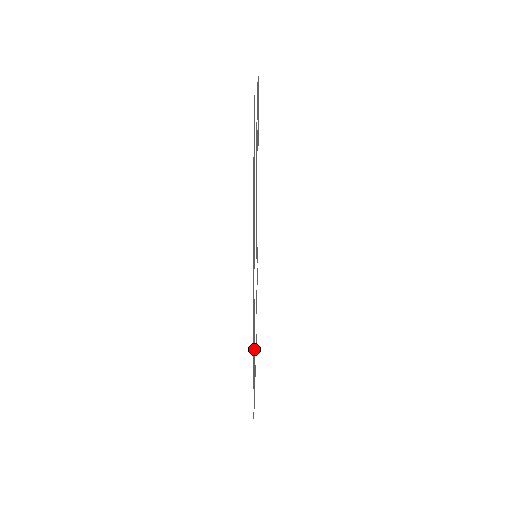
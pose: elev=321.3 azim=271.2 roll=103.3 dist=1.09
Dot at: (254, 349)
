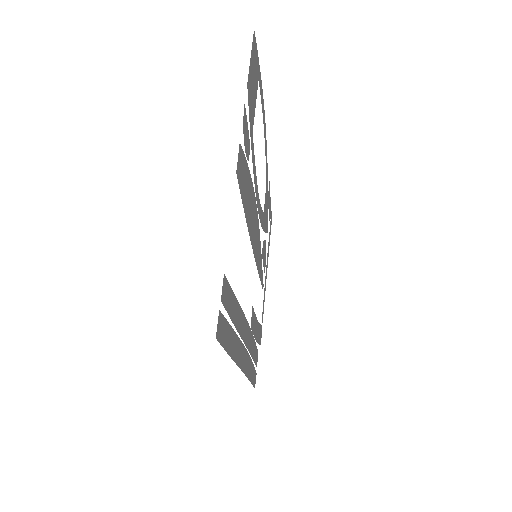
Dot at: (256, 328)
